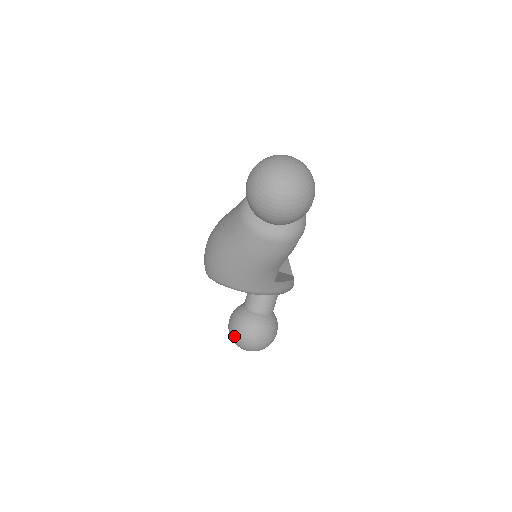
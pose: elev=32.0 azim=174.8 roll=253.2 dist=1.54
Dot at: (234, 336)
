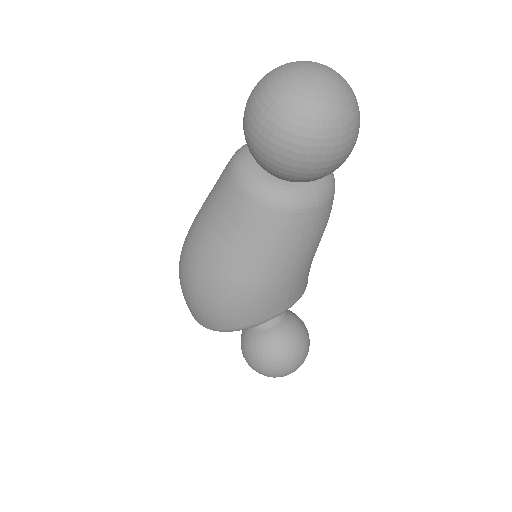
Dot at: (279, 370)
